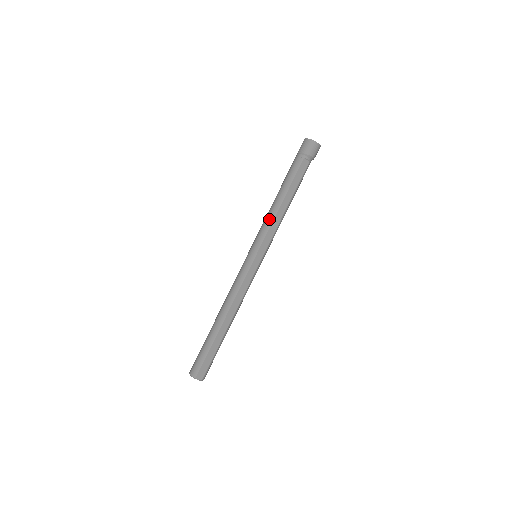
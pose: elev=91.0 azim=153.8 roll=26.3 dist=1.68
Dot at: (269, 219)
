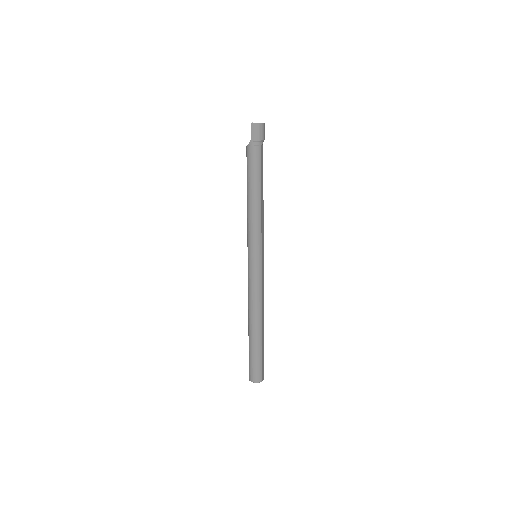
Dot at: (258, 219)
